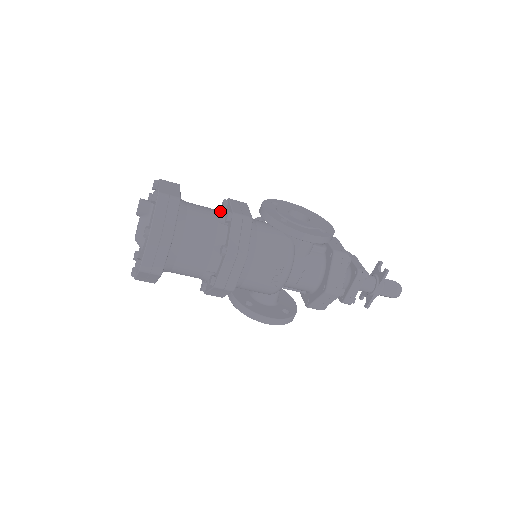
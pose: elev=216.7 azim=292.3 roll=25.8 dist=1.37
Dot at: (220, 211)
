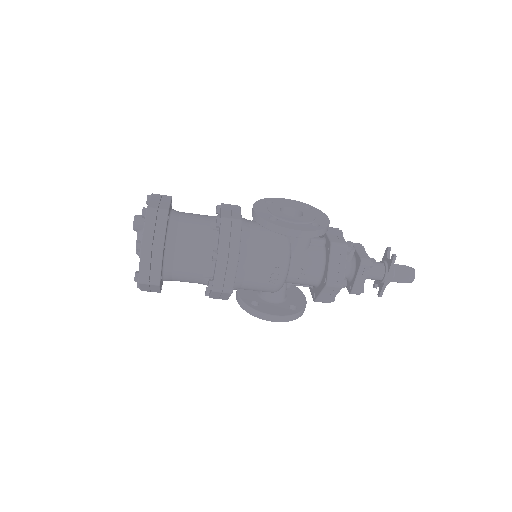
Dot at: (213, 217)
